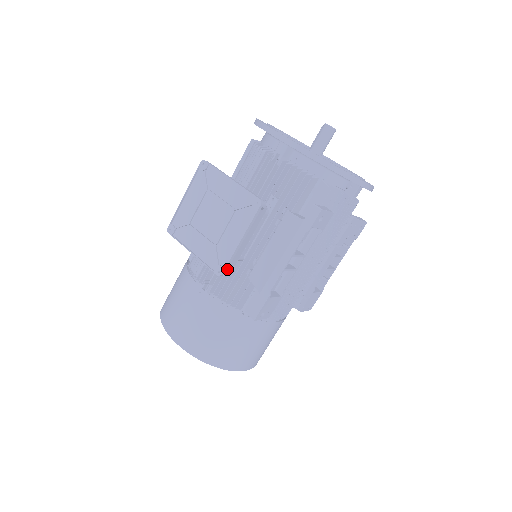
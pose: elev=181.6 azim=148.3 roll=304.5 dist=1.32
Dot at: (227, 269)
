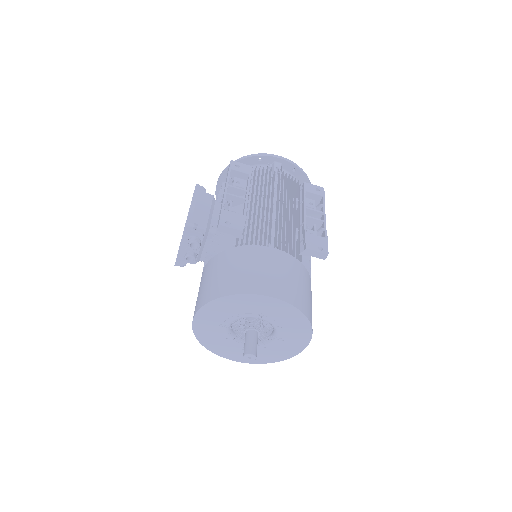
Dot at: (193, 223)
